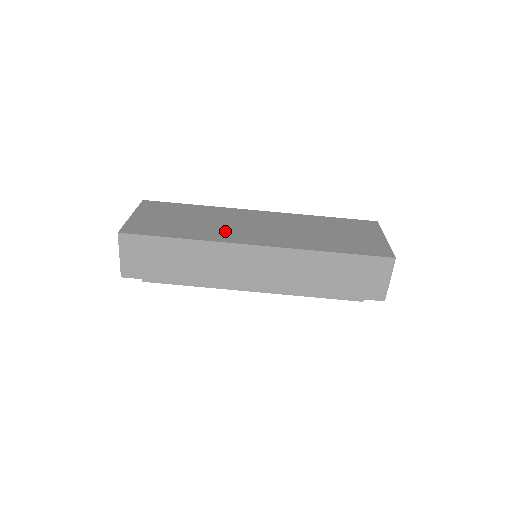
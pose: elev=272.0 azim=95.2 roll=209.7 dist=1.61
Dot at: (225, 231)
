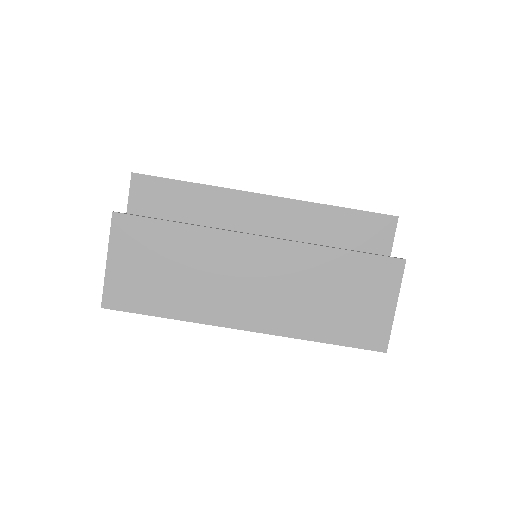
Dot at: (213, 299)
